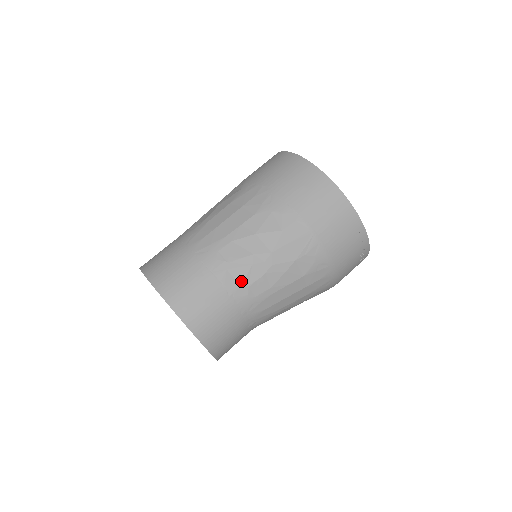
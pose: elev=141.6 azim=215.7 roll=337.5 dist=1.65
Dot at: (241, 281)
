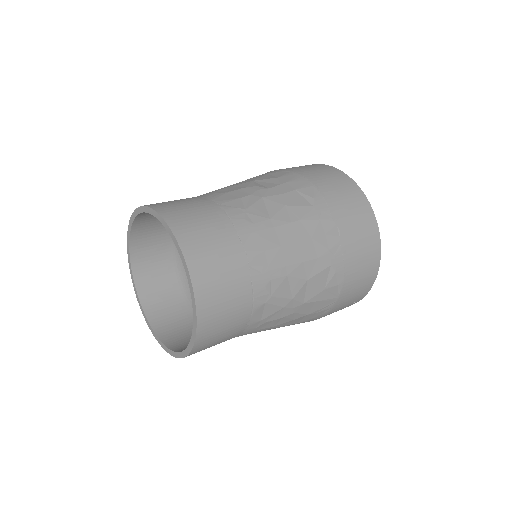
Dot at: (265, 317)
